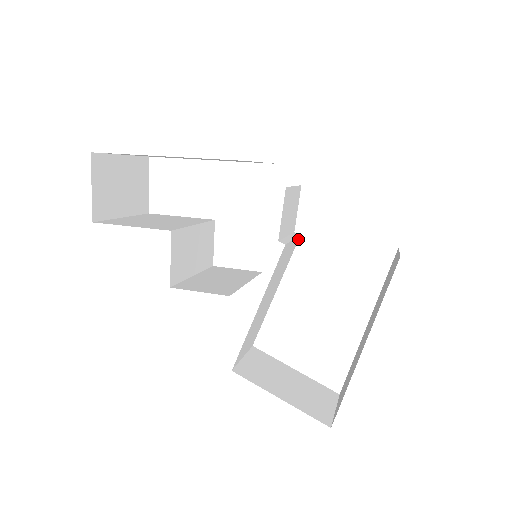
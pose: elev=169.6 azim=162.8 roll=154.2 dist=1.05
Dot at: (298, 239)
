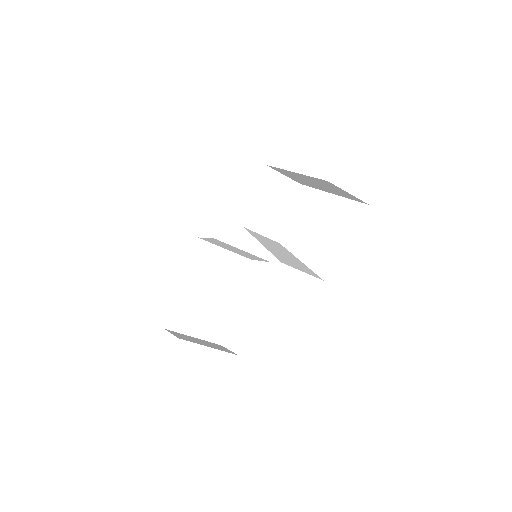
Dot at: (281, 245)
